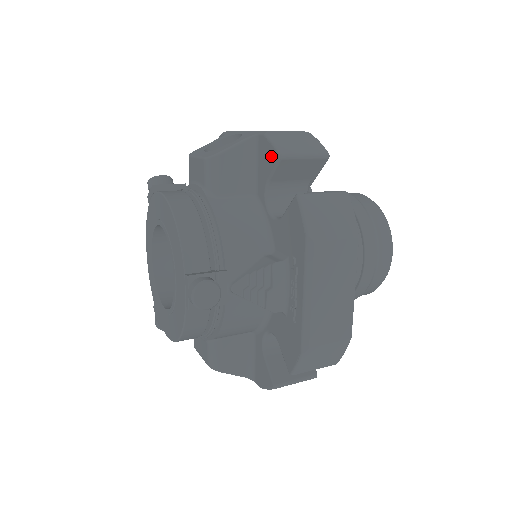
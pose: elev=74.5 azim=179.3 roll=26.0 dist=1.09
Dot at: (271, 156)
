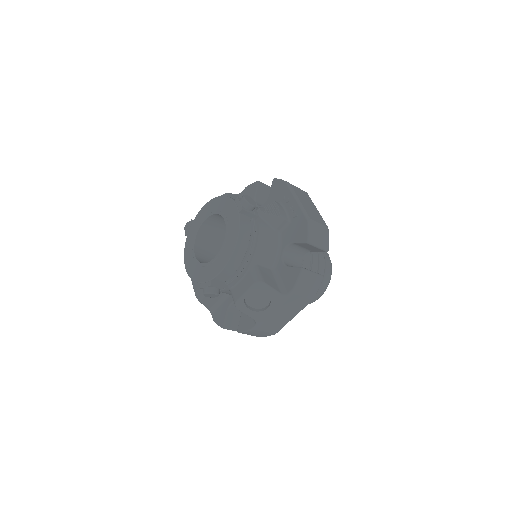
Dot at: (253, 187)
